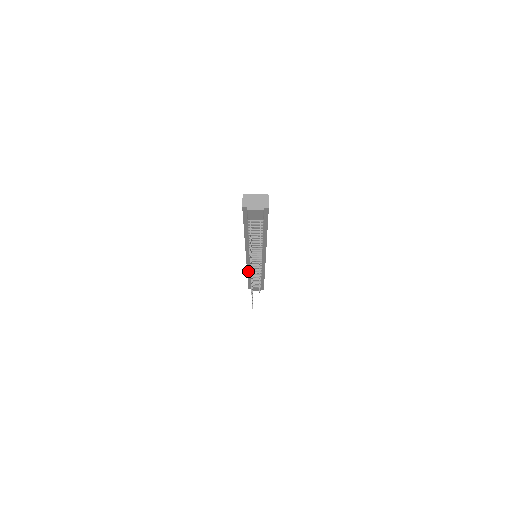
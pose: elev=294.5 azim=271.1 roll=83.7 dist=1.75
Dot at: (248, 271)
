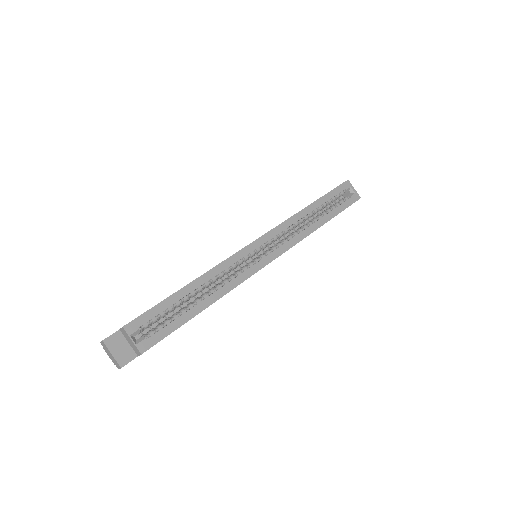
Dot at: occluded
